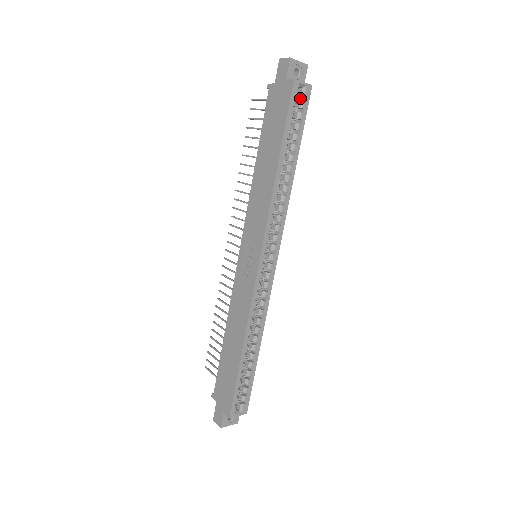
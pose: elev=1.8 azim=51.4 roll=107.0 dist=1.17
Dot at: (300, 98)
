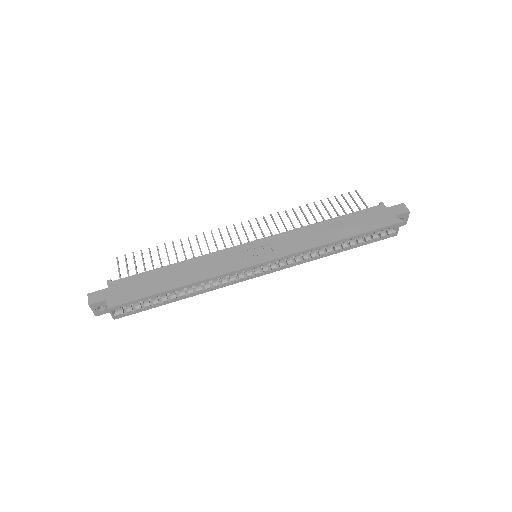
Dot at: (386, 231)
